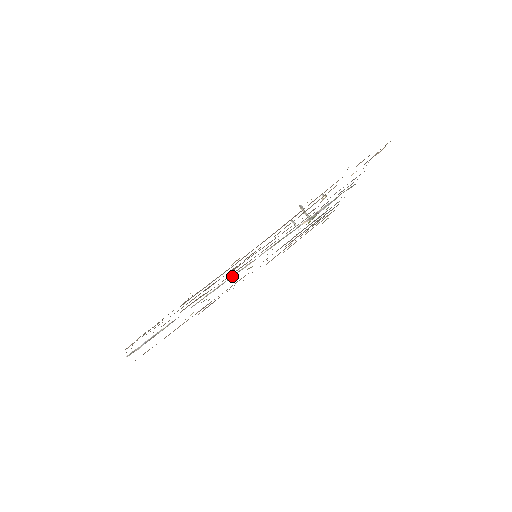
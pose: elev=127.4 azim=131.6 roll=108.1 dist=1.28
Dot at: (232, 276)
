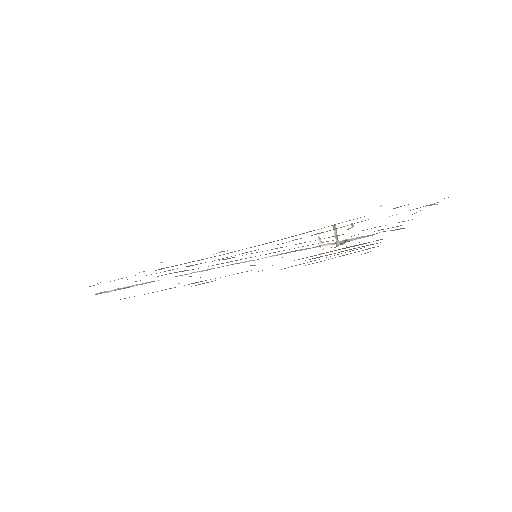
Dot at: (227, 265)
